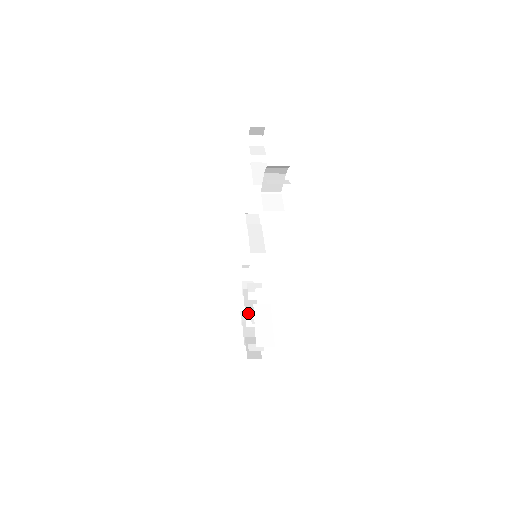
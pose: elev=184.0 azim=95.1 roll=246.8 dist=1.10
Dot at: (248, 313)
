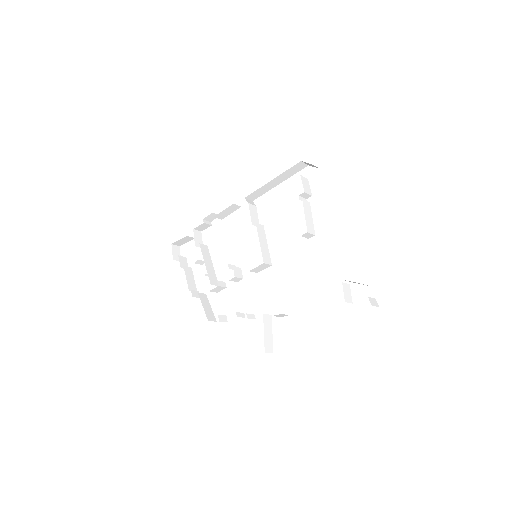
Dot at: (219, 285)
